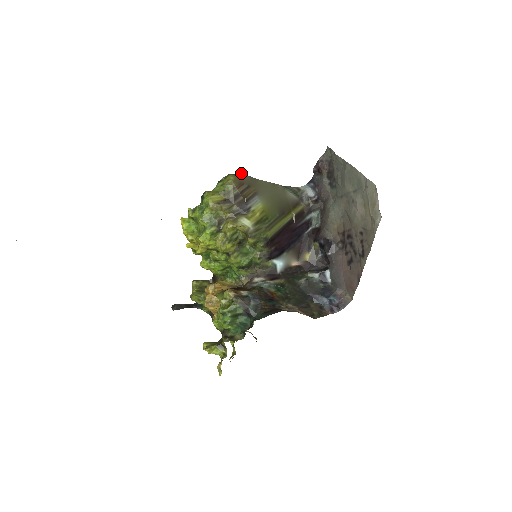
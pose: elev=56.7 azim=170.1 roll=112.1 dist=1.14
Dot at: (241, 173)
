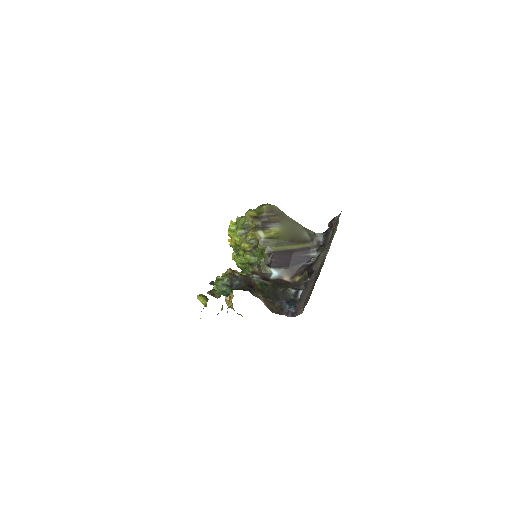
Dot at: (276, 206)
